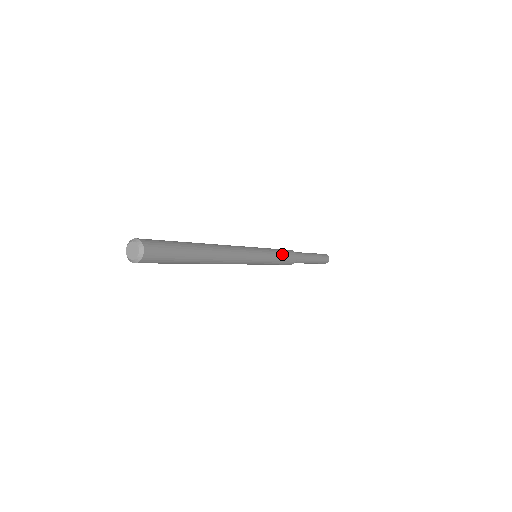
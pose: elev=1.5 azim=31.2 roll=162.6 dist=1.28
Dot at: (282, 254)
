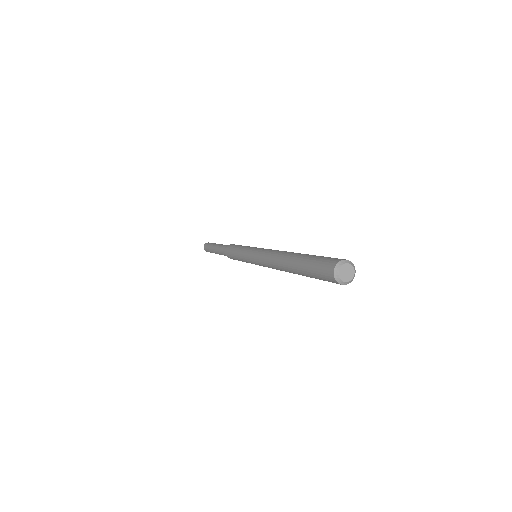
Dot at: occluded
